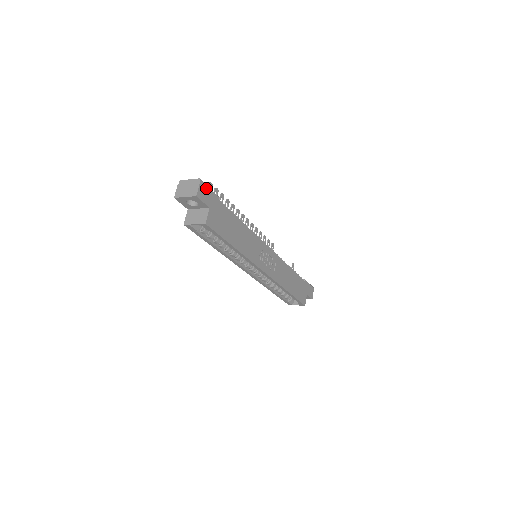
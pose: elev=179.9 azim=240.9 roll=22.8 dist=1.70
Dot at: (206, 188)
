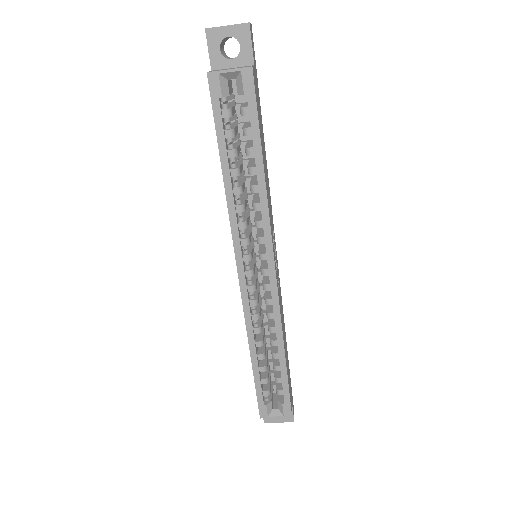
Dot at: (253, 43)
